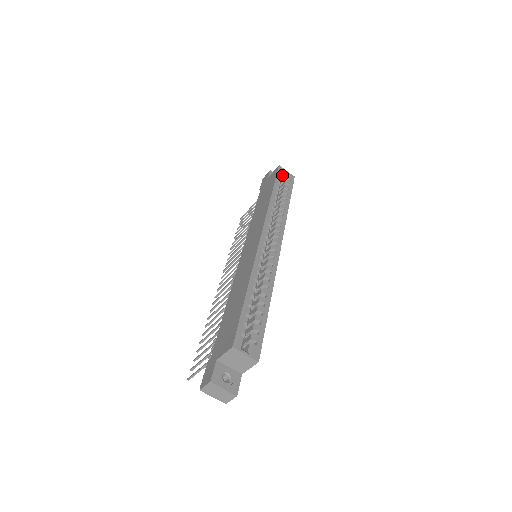
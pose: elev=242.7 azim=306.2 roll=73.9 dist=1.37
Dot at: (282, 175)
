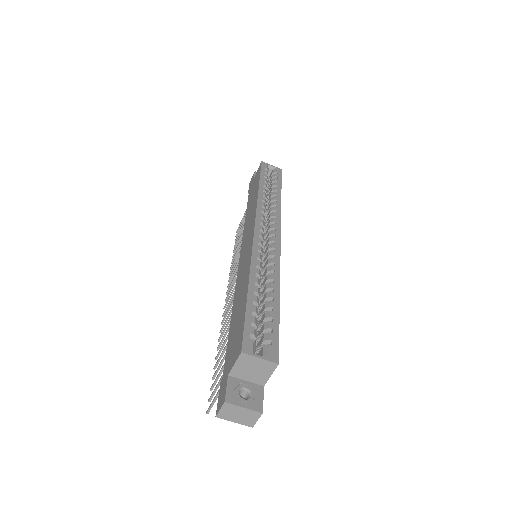
Dot at: (267, 170)
